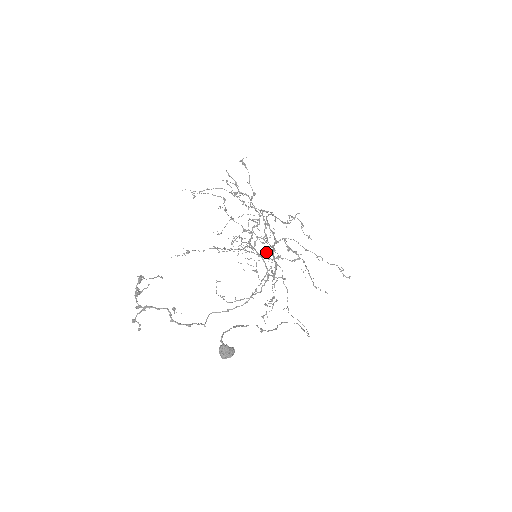
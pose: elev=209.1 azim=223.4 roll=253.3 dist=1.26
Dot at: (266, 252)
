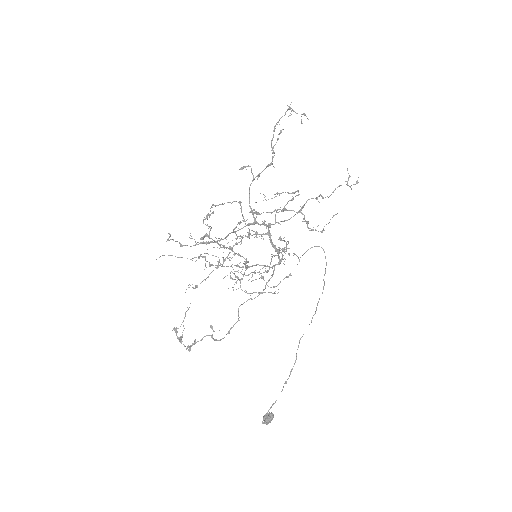
Dot at: occluded
